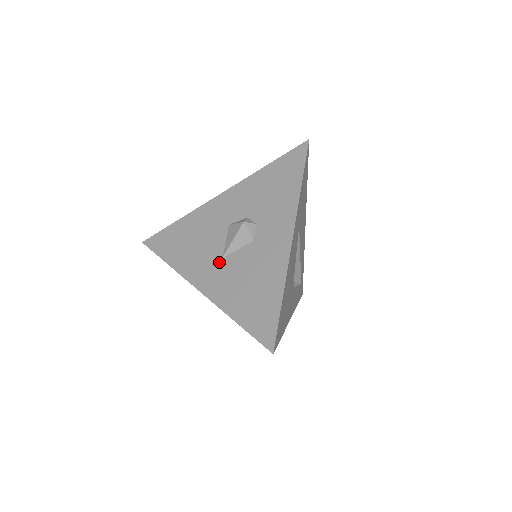
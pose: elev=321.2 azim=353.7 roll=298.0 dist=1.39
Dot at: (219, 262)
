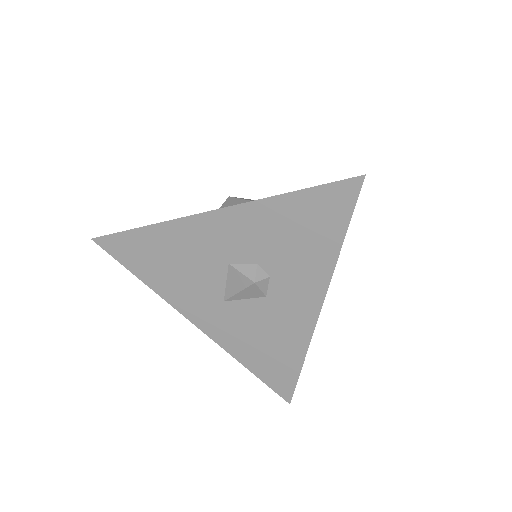
Dot at: (219, 305)
